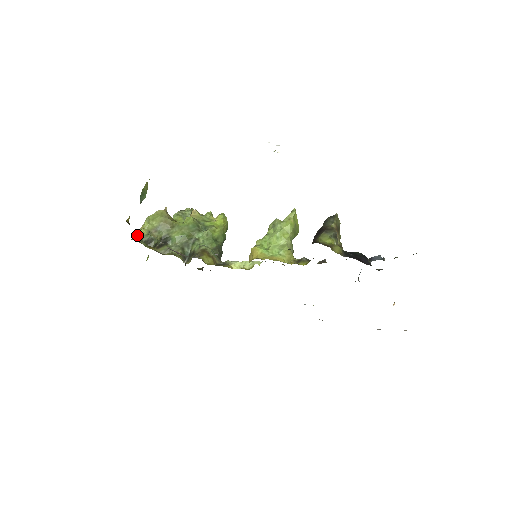
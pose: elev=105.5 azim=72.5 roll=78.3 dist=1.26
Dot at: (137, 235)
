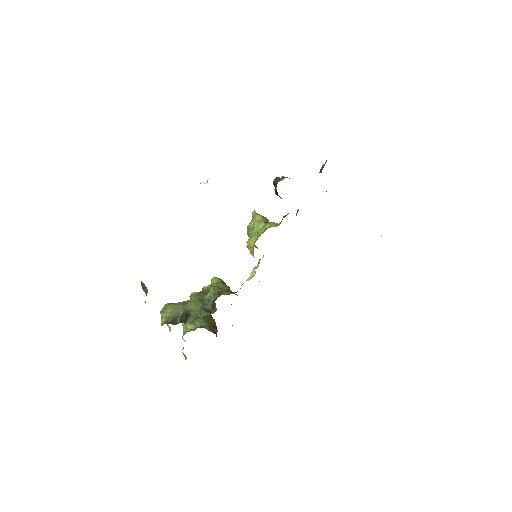
Dot at: (162, 324)
